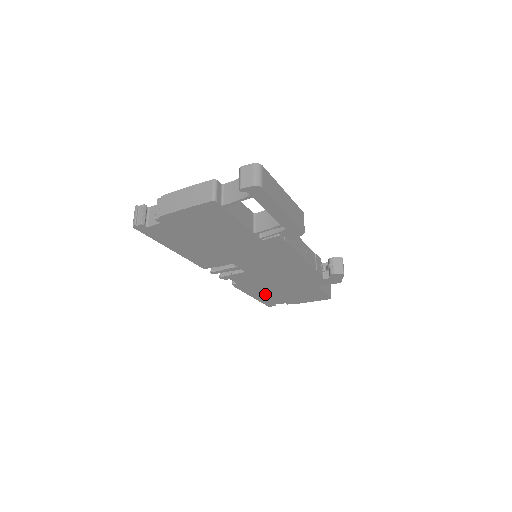
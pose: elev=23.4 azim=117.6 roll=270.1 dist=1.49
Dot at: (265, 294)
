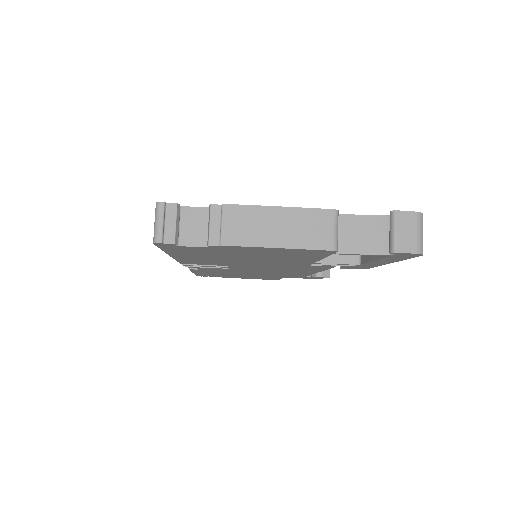
Dot at: (214, 274)
